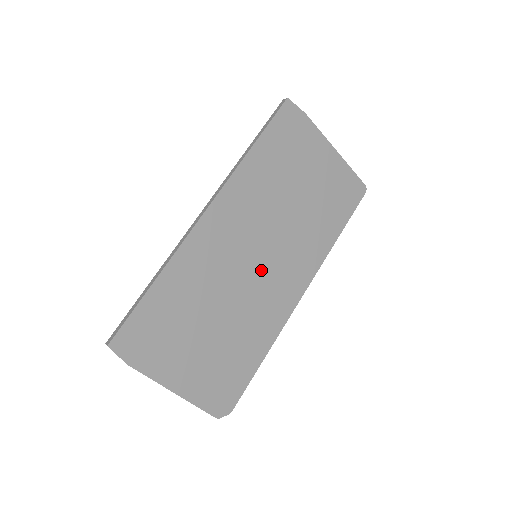
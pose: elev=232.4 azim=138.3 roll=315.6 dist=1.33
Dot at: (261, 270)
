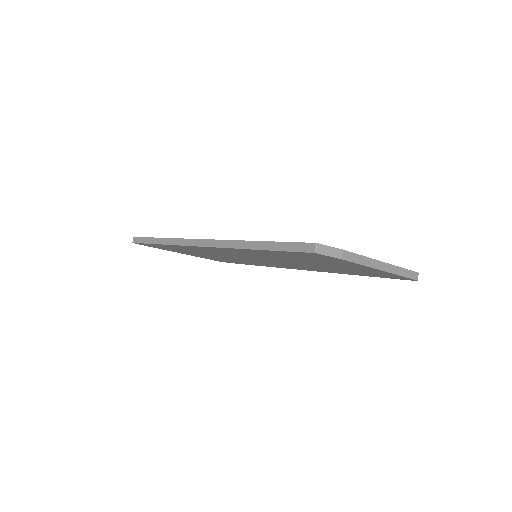
Dot at: occluded
